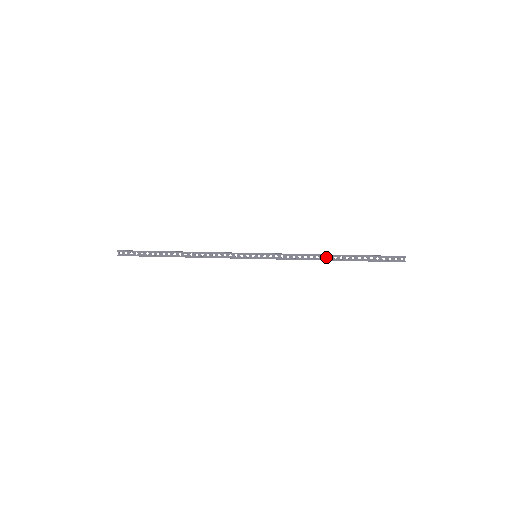
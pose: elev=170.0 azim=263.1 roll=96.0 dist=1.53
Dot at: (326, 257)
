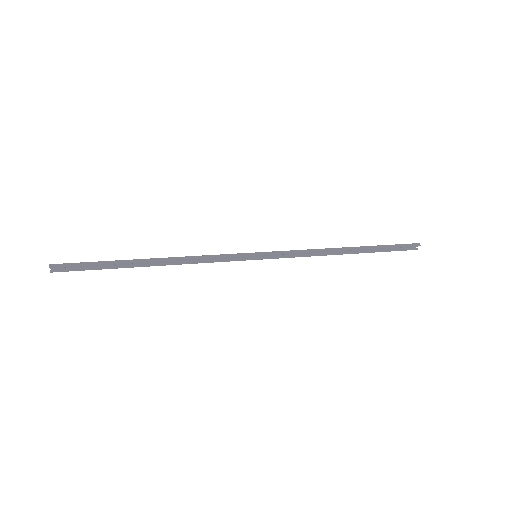
Dot at: (338, 250)
